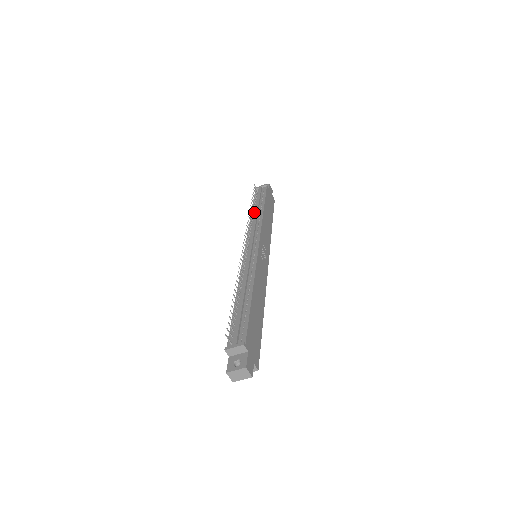
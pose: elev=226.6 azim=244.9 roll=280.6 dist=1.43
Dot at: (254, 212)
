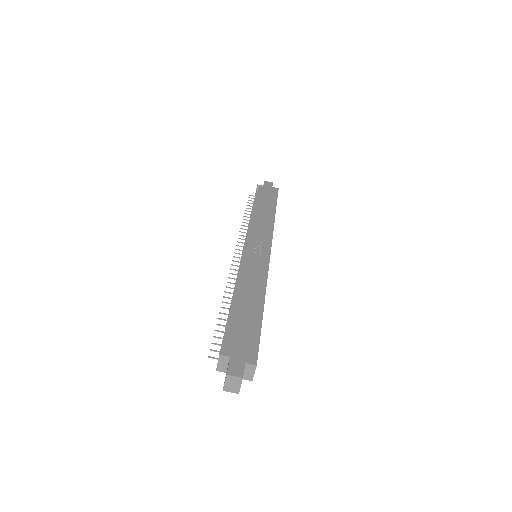
Dot at: occluded
